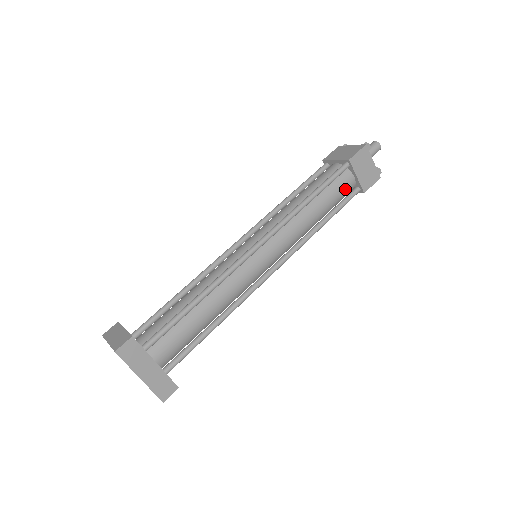
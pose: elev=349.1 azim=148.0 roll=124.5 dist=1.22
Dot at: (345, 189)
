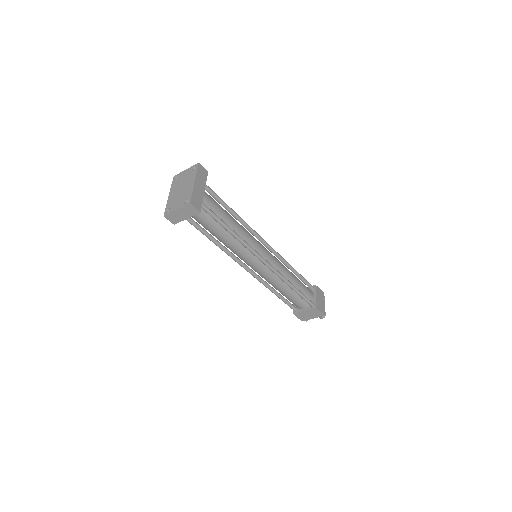
Dot at: (308, 294)
